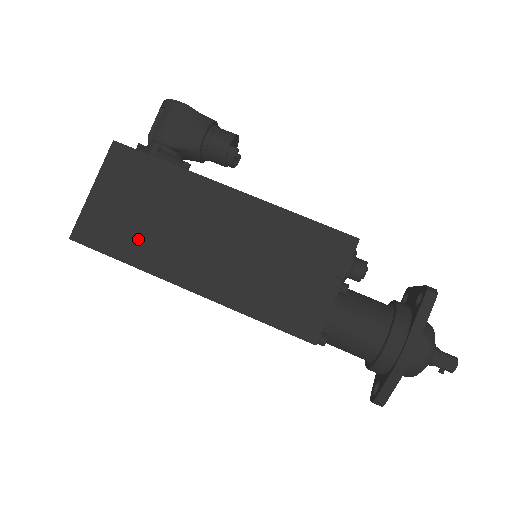
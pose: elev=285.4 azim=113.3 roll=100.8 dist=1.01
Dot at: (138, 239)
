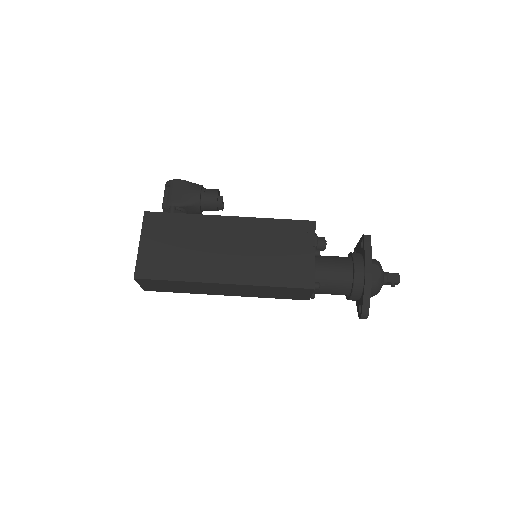
Dot at: (180, 264)
